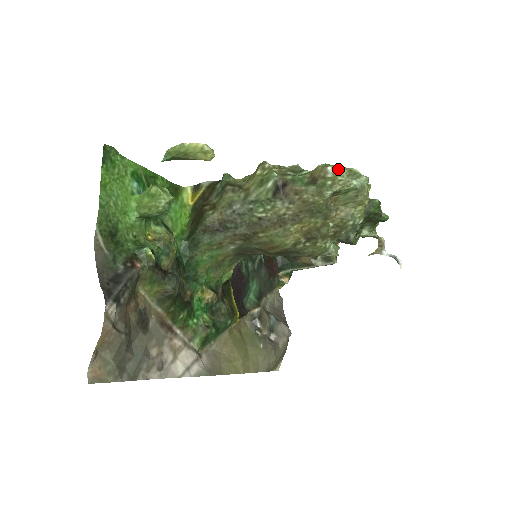
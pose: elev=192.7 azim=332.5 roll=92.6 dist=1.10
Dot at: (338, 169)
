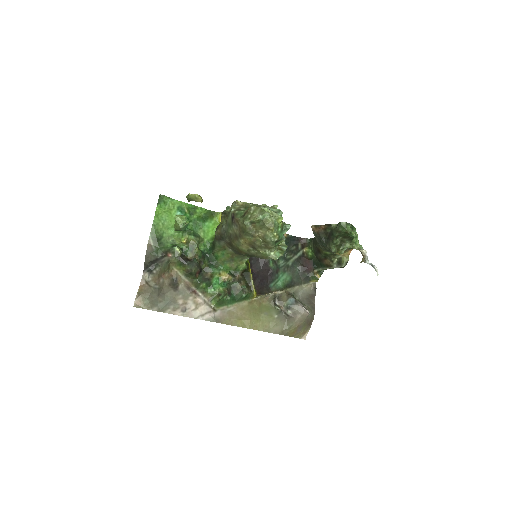
Dot at: (256, 208)
